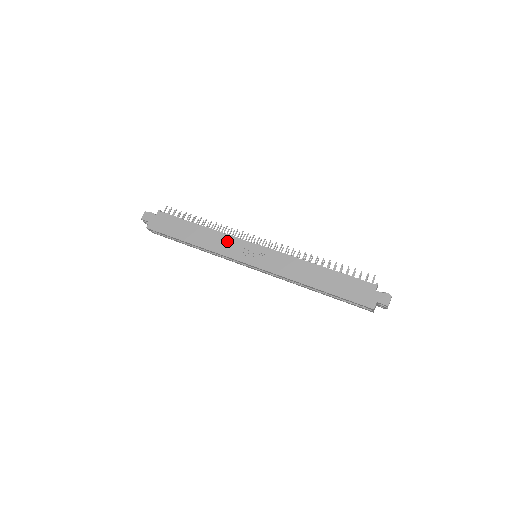
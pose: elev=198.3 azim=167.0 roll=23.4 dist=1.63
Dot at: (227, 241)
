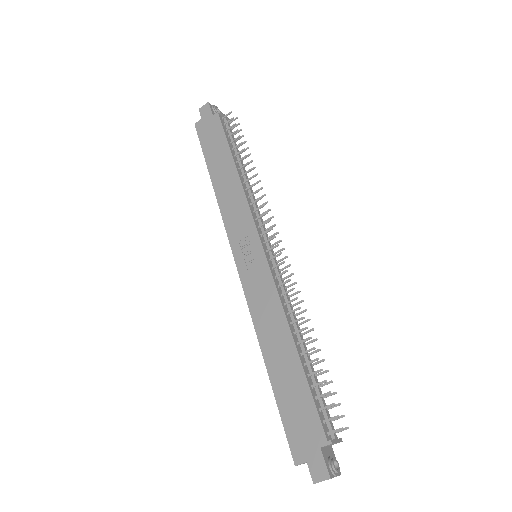
Dot at: (241, 210)
